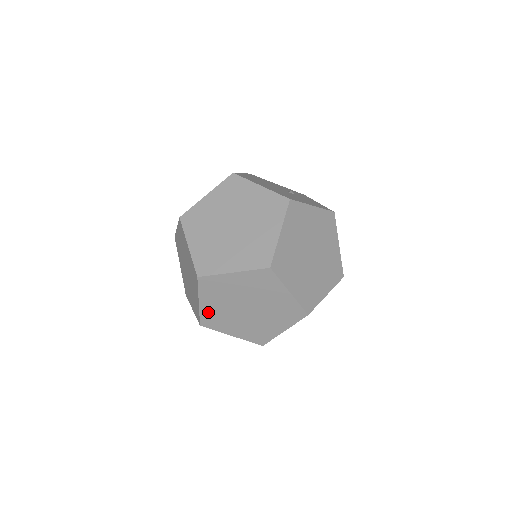
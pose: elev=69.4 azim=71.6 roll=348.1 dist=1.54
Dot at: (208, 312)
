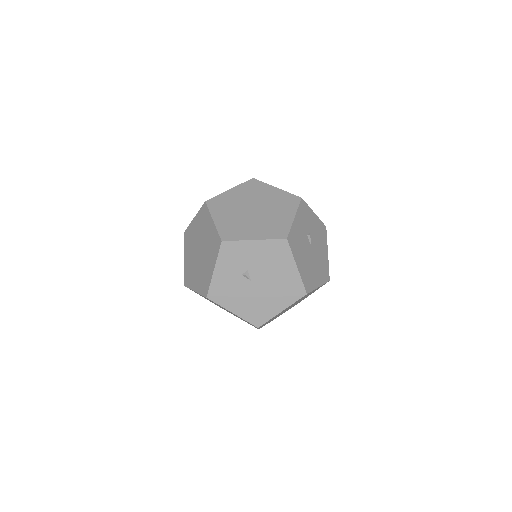
Dot at: (224, 226)
